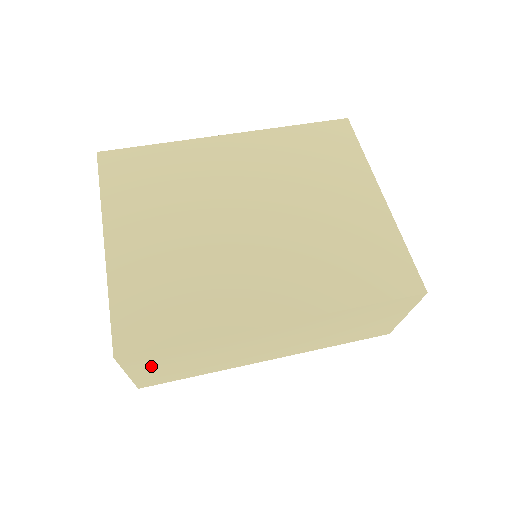
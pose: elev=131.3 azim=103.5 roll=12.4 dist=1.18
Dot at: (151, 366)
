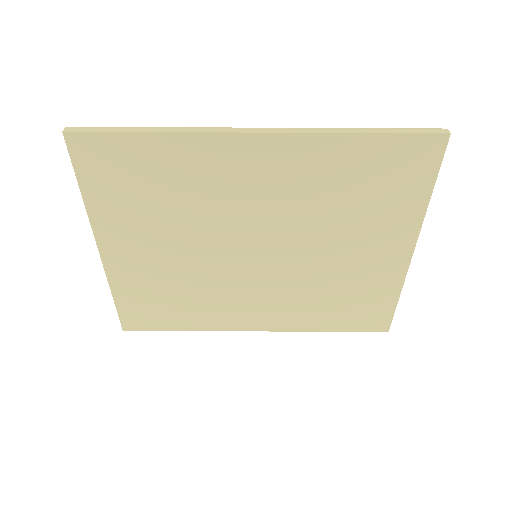
Dot at: occluded
